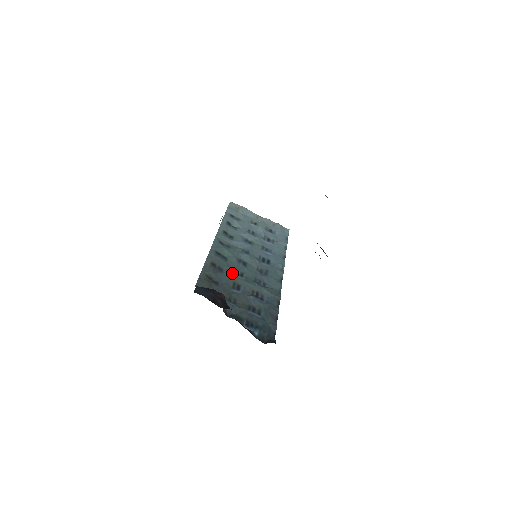
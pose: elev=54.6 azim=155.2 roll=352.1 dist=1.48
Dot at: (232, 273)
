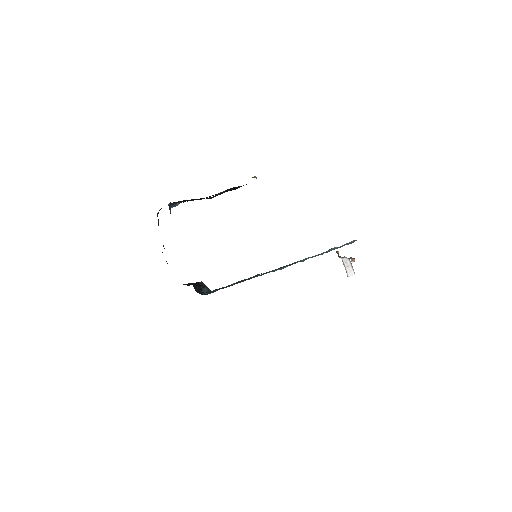
Dot at: occluded
